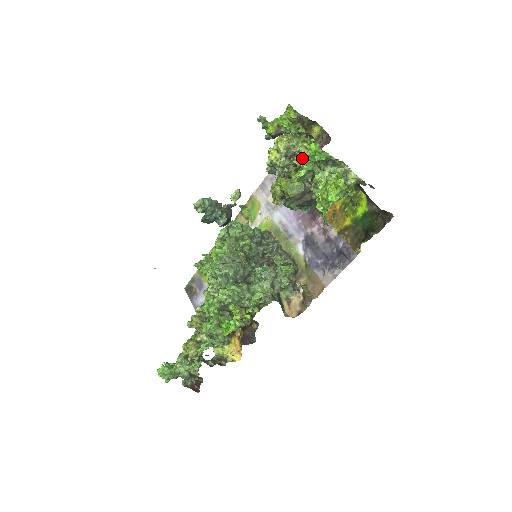
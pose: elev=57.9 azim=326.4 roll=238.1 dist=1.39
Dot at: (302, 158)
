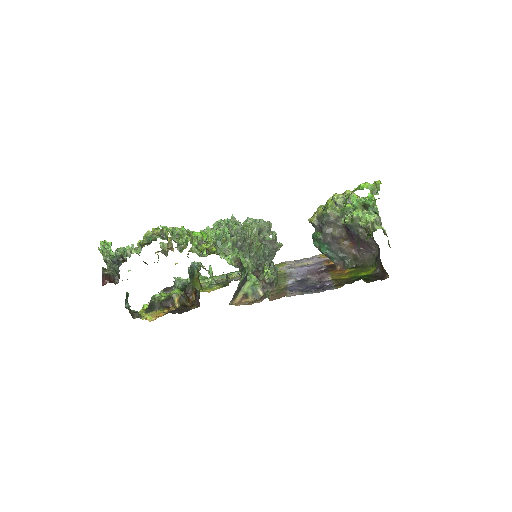
Dot at: occluded
